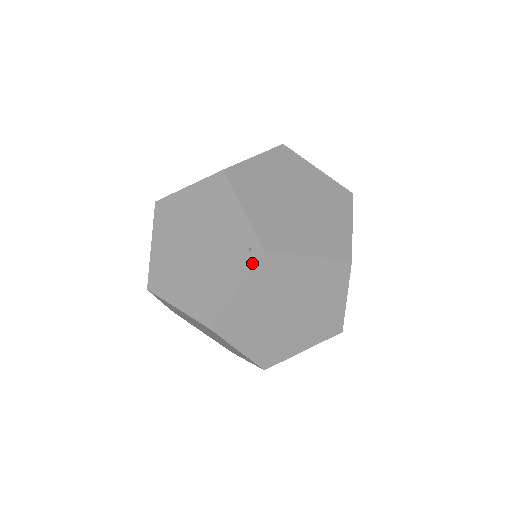
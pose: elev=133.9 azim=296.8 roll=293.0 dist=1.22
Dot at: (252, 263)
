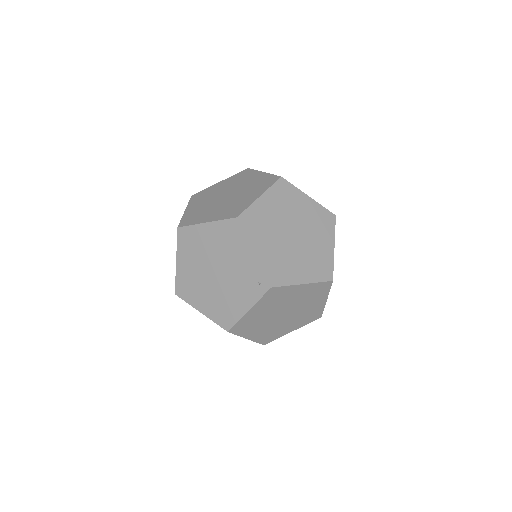
Dot at: (261, 294)
